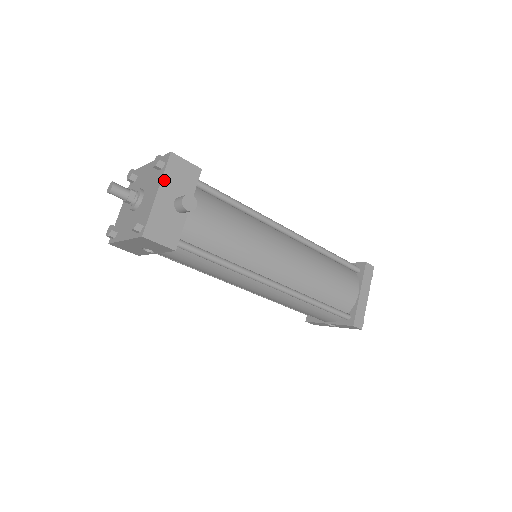
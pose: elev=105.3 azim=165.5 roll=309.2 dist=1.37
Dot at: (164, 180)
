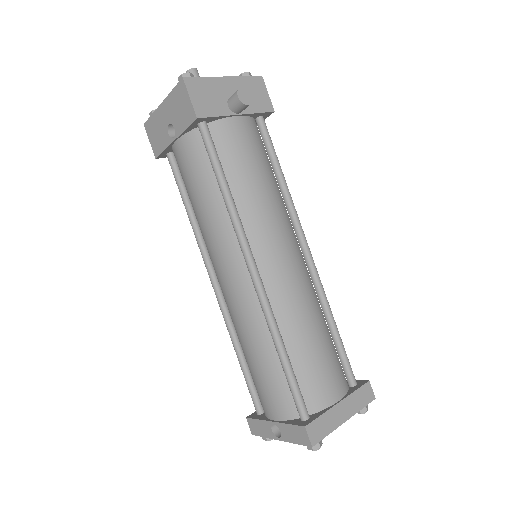
Dot at: (239, 79)
